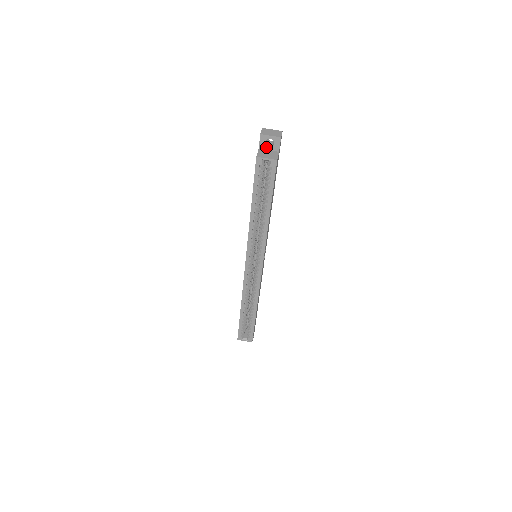
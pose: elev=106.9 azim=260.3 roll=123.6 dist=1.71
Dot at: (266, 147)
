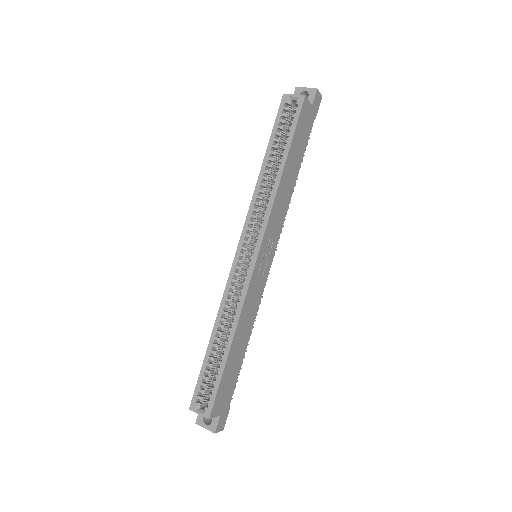
Dot at: occluded
